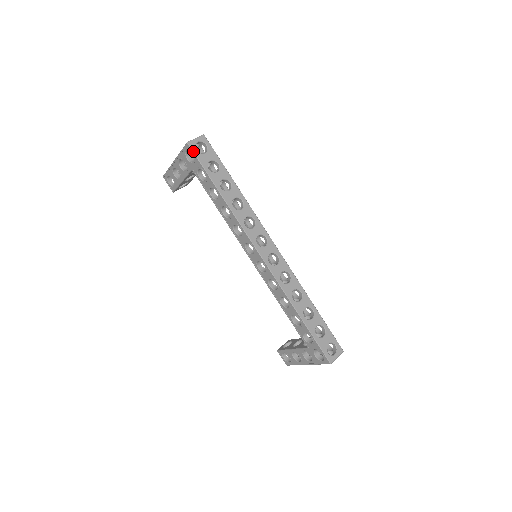
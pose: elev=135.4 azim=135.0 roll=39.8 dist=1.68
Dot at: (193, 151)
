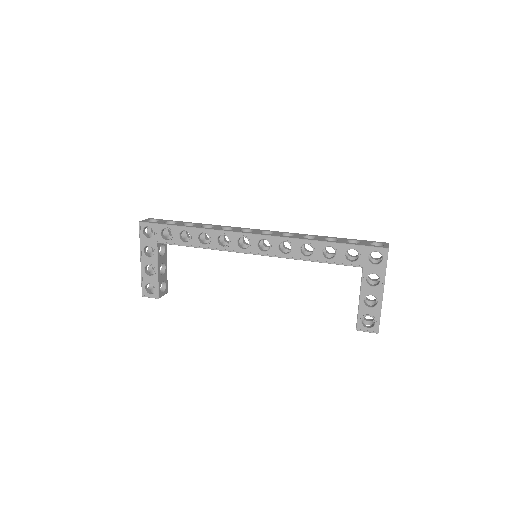
Dot at: (147, 222)
